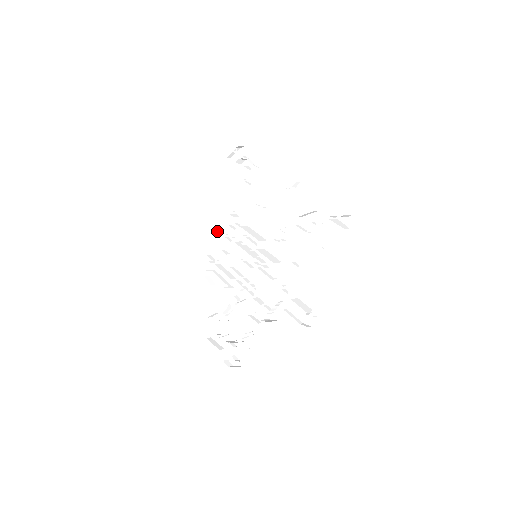
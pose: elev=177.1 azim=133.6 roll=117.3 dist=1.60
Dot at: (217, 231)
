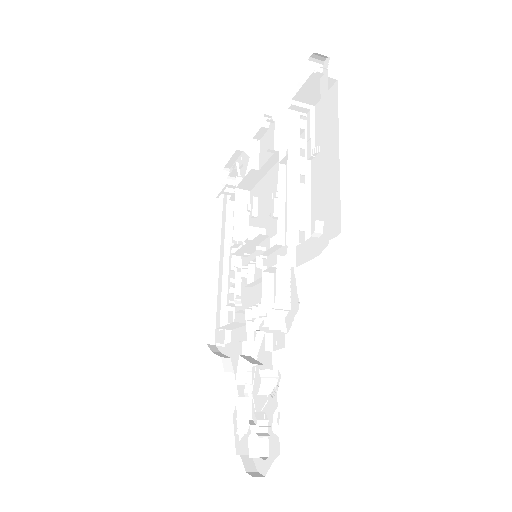
Dot at: (227, 292)
